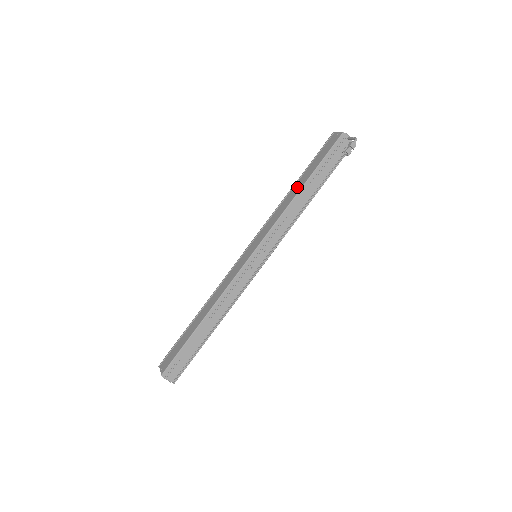
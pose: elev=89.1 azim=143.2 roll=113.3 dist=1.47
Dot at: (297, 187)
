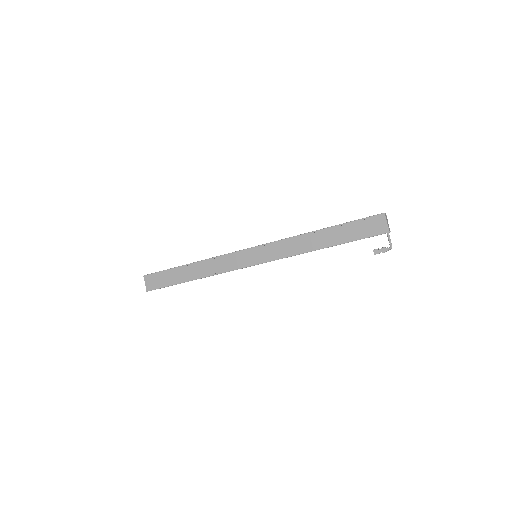
Dot at: (321, 239)
